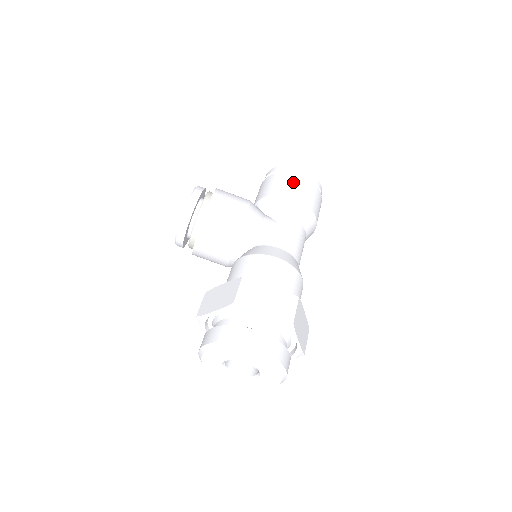
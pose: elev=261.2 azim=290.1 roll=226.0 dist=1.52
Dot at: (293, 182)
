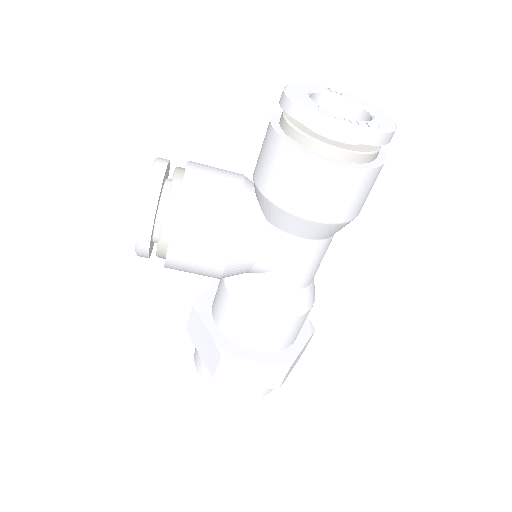
Dot at: (318, 186)
